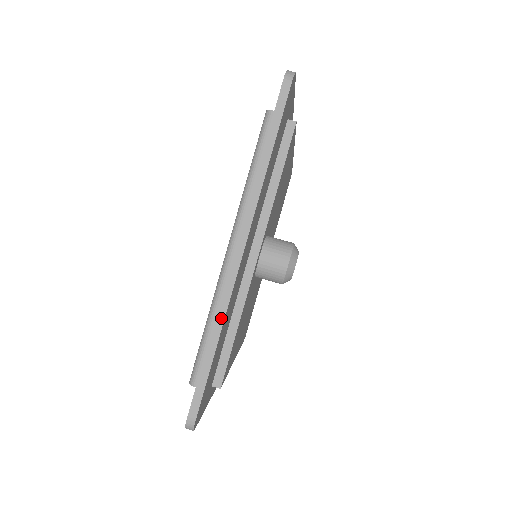
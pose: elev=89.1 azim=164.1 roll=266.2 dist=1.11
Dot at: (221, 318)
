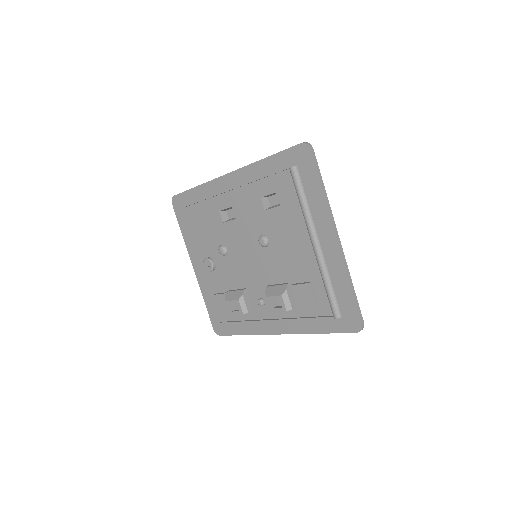
Dot at: (348, 272)
